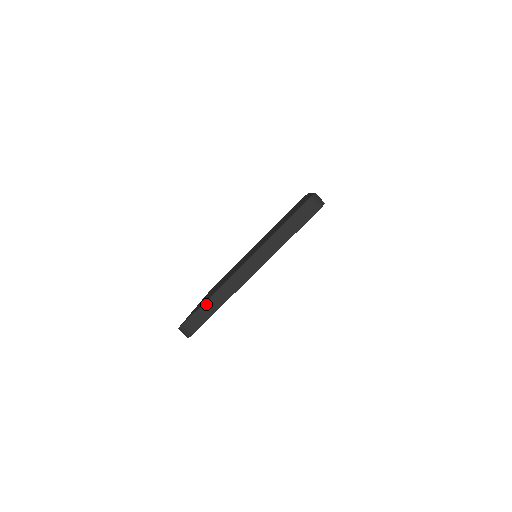
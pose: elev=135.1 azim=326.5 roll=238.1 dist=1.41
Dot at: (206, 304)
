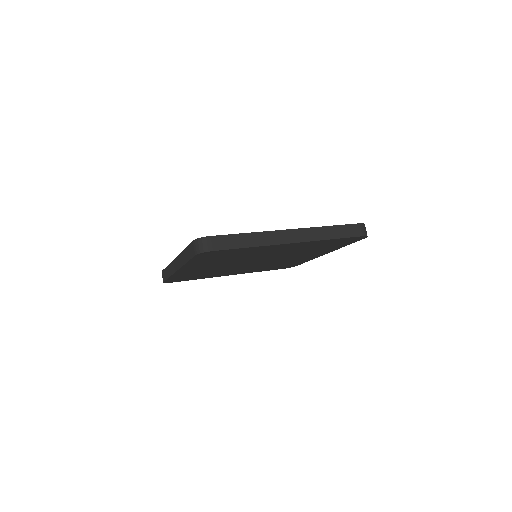
Dot at: (241, 236)
